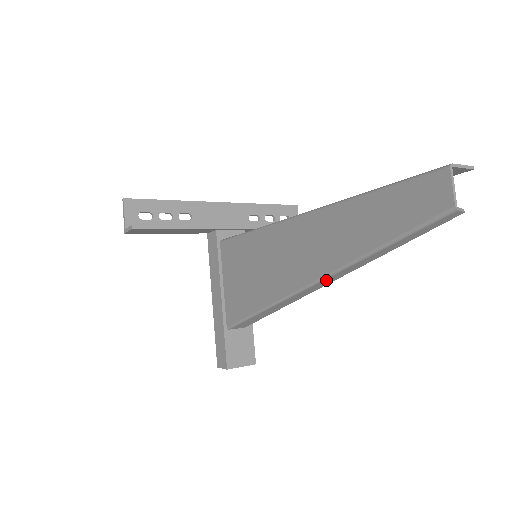
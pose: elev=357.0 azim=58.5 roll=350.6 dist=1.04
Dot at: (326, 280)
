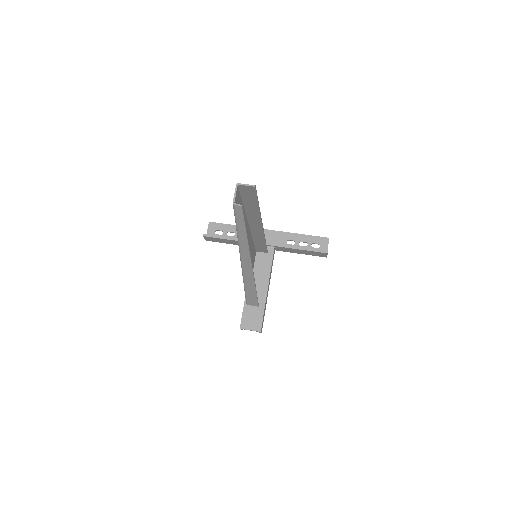
Dot at: (243, 257)
